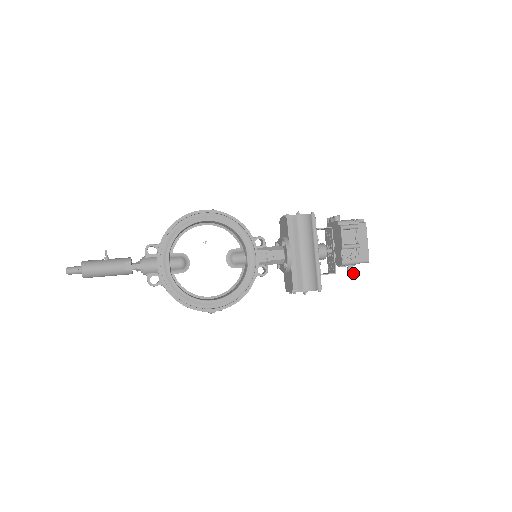
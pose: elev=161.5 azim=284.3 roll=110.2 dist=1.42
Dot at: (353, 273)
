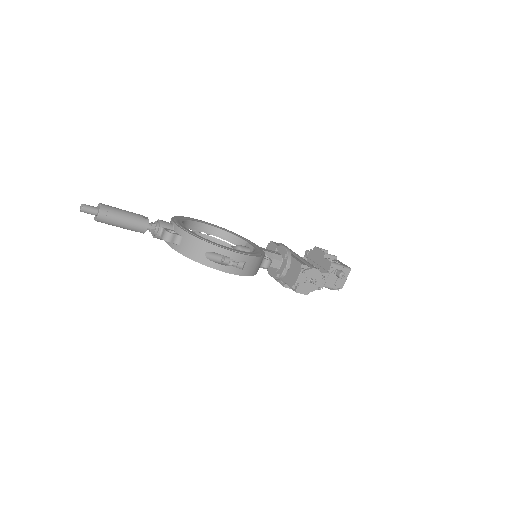
Dot at: (343, 272)
